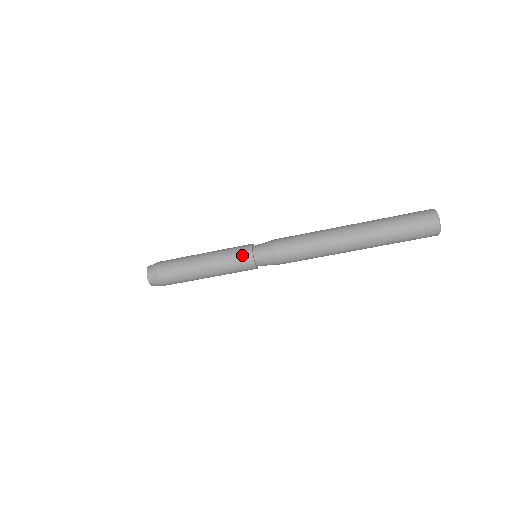
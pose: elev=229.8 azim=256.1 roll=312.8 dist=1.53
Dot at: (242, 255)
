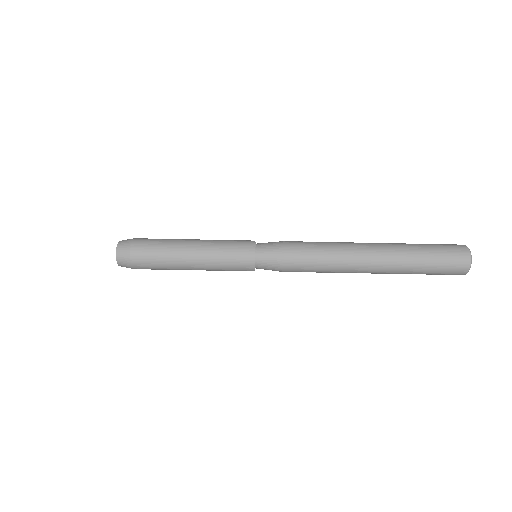
Dot at: (242, 258)
